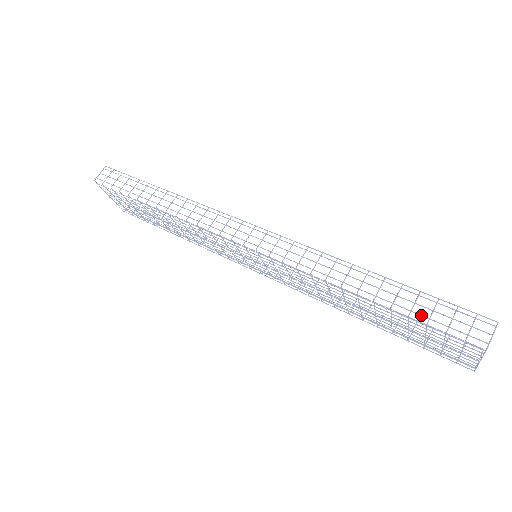
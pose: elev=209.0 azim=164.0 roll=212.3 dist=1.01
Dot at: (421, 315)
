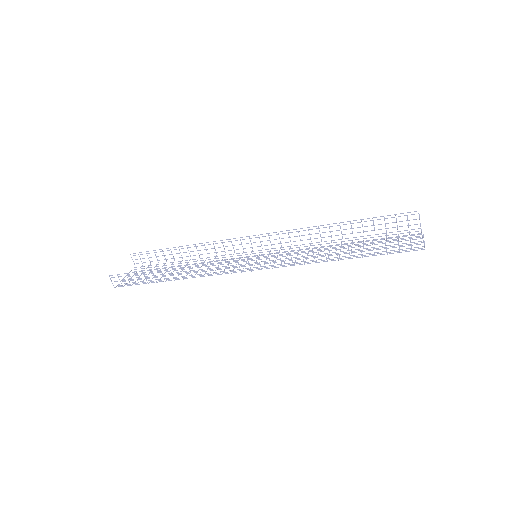
Dot at: (381, 254)
